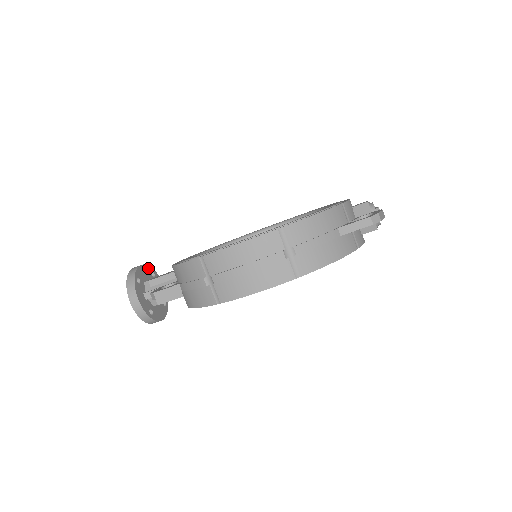
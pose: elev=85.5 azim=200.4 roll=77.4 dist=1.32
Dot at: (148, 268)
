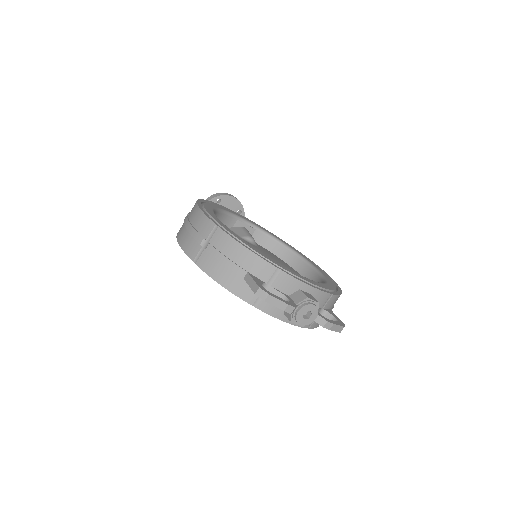
Dot at: (240, 205)
